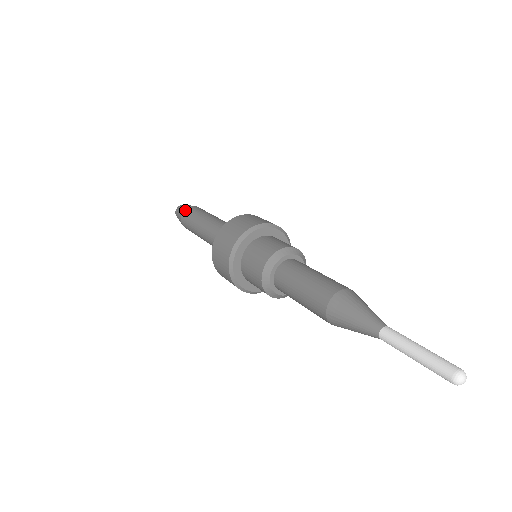
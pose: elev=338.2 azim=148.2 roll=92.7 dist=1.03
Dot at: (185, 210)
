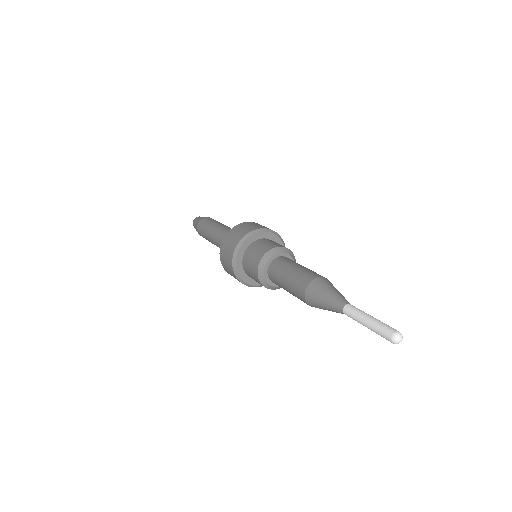
Dot at: (200, 221)
